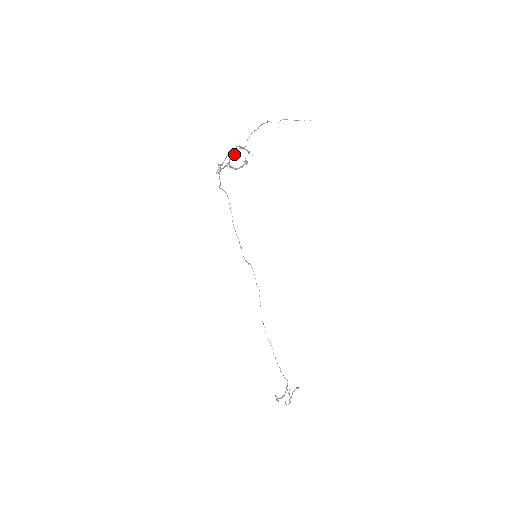
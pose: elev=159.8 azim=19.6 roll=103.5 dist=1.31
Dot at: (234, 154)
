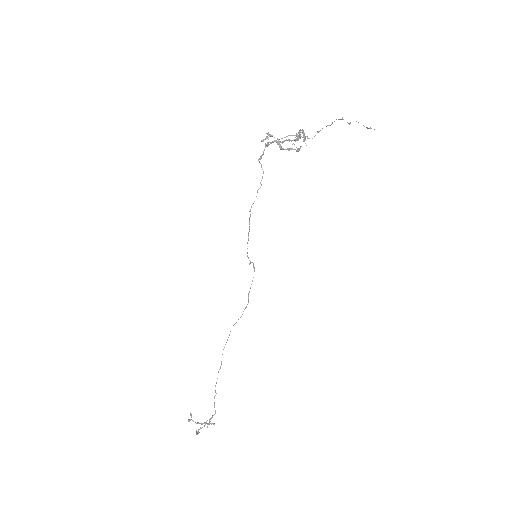
Dot at: (296, 139)
